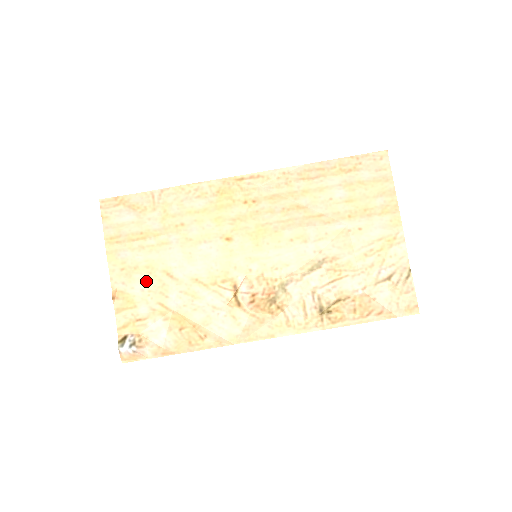
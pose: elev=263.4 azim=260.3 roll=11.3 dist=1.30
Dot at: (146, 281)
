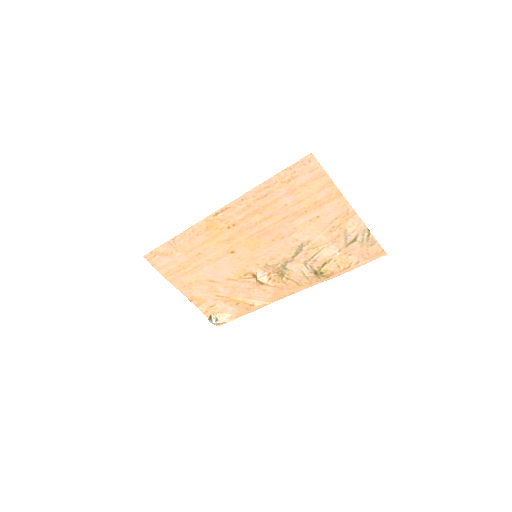
Dot at: (201, 288)
